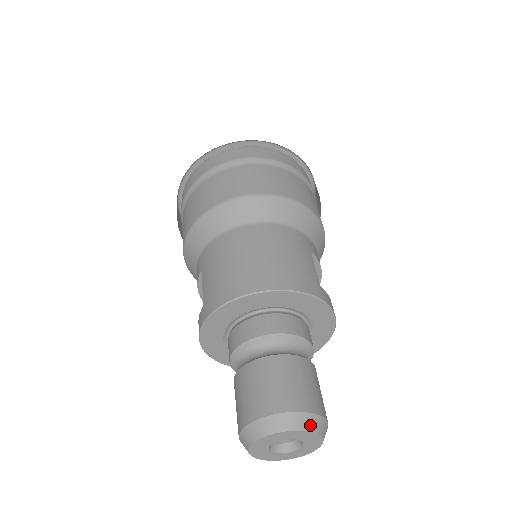
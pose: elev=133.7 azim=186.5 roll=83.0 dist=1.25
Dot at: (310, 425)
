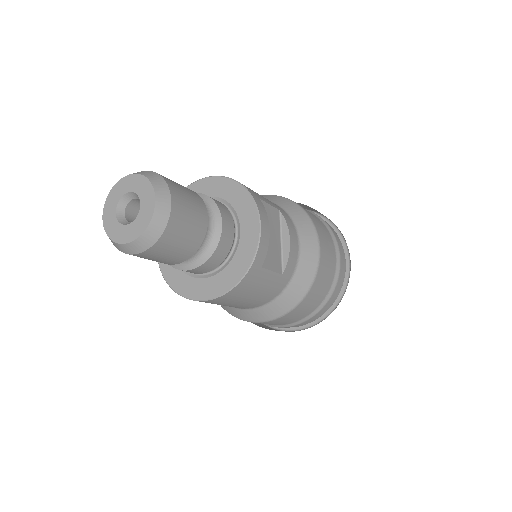
Dot at: (151, 177)
